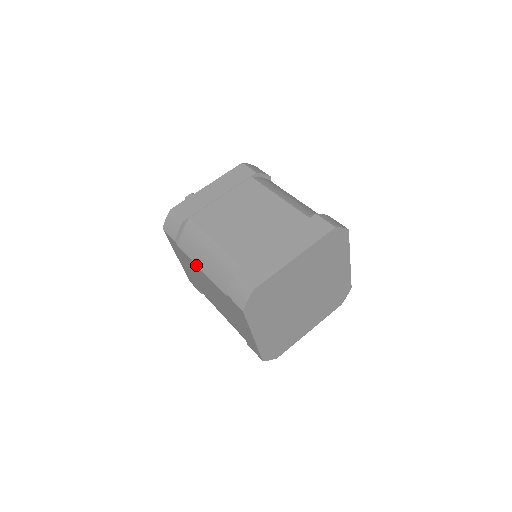
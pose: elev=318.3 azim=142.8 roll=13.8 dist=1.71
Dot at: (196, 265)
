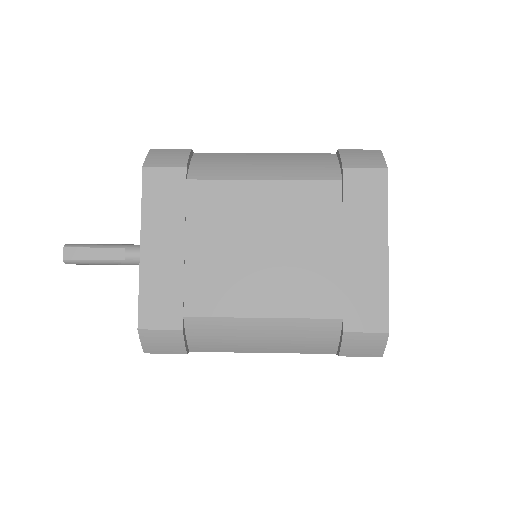
Dot at: occluded
